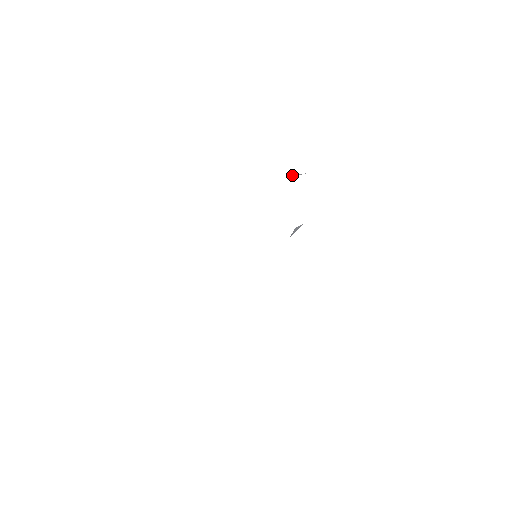
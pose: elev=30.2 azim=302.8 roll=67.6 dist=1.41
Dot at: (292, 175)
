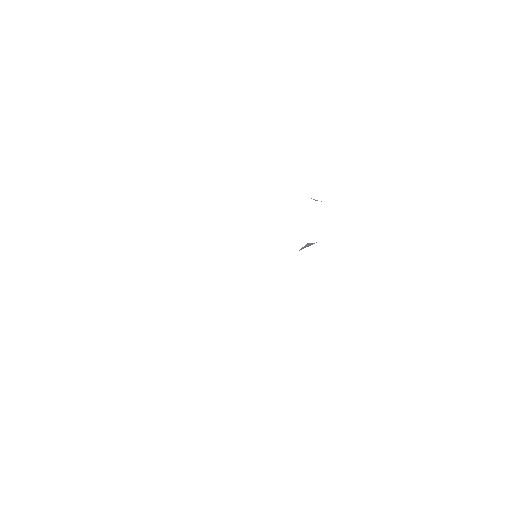
Dot at: occluded
